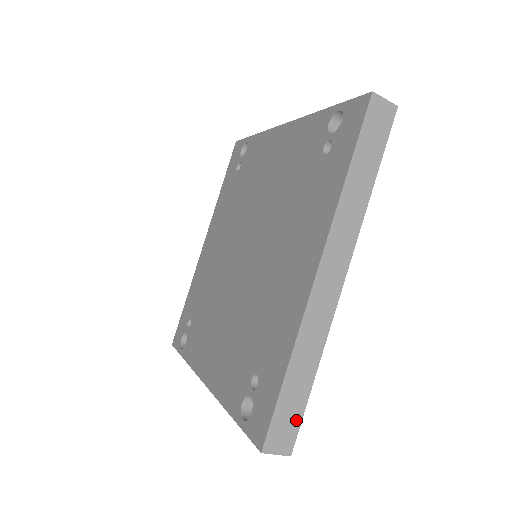
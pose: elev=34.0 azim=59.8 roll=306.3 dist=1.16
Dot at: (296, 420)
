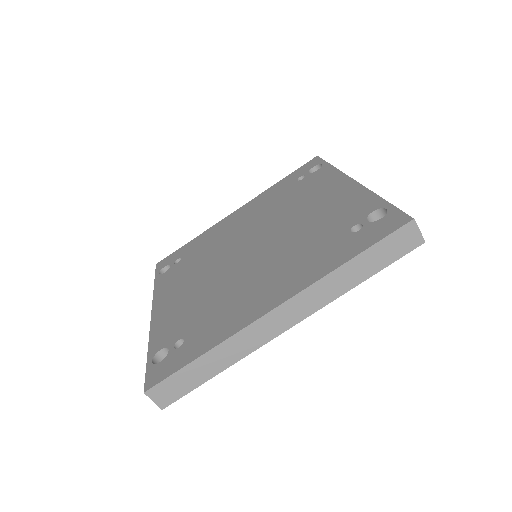
Dot at: (183, 391)
